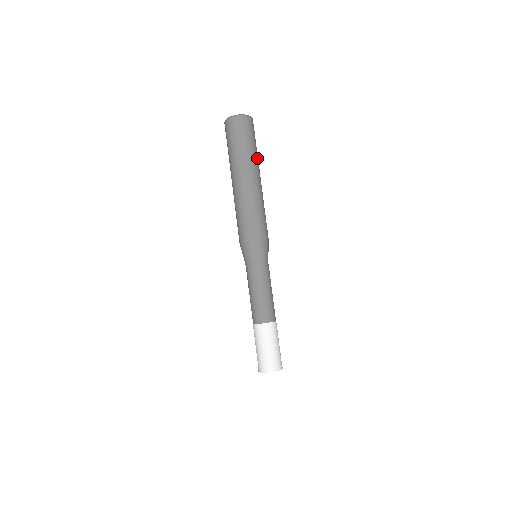
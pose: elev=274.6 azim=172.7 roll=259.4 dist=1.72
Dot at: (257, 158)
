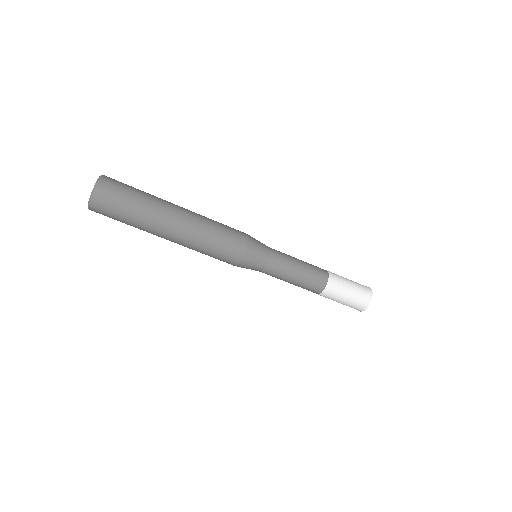
Dot at: (149, 209)
